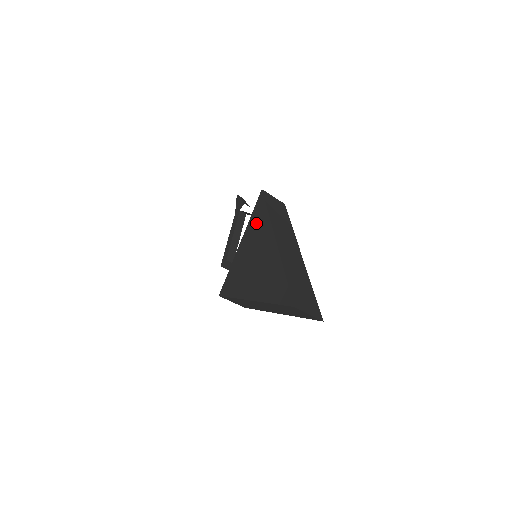
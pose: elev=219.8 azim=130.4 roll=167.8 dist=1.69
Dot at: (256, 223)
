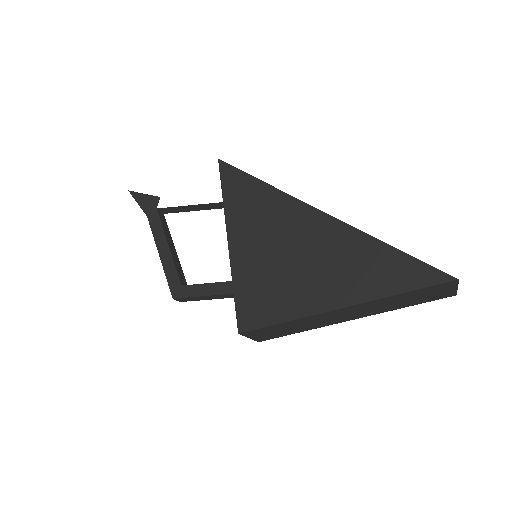
Dot at: (247, 204)
